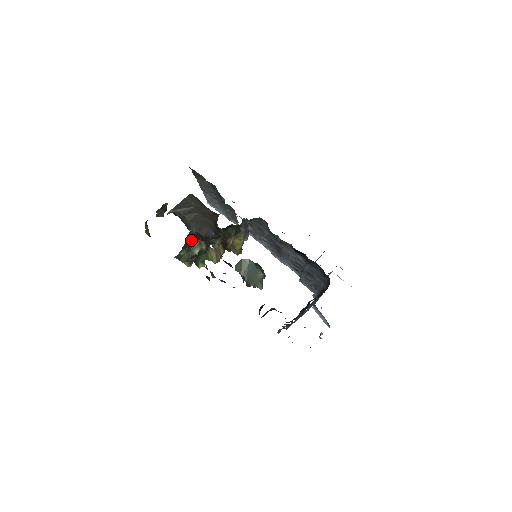
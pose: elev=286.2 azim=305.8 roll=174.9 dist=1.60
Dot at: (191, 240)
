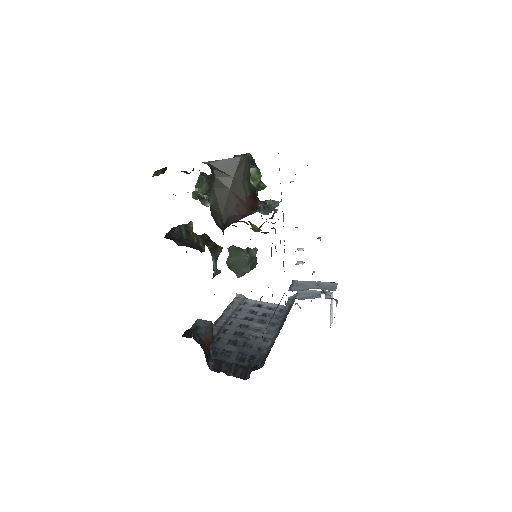
Dot at: occluded
